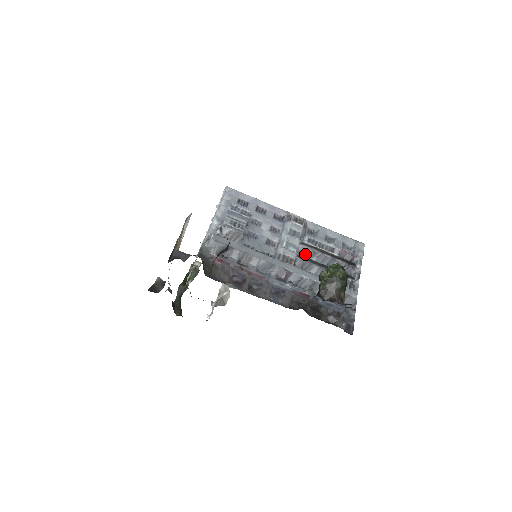
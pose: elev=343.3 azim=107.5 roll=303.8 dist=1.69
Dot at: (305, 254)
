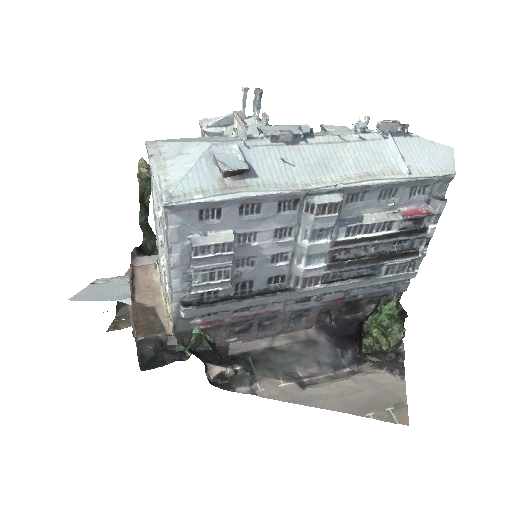
Dot at: (340, 249)
